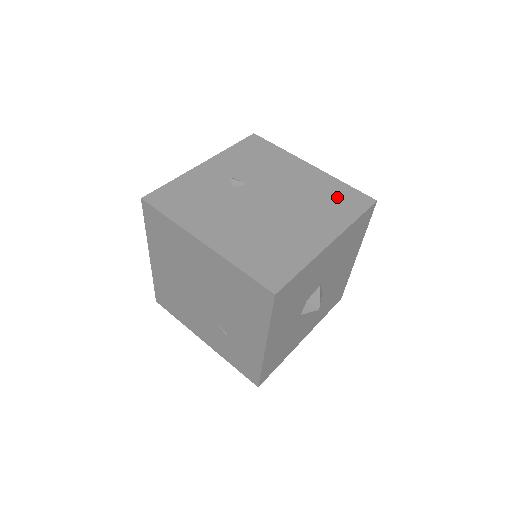
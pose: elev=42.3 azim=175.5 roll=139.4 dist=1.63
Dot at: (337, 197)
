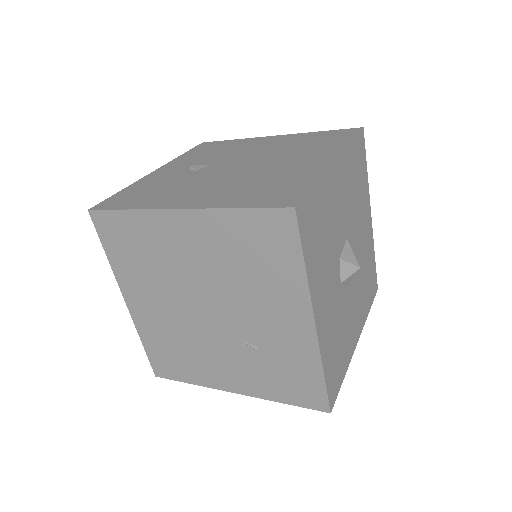
Dot at: (318, 139)
